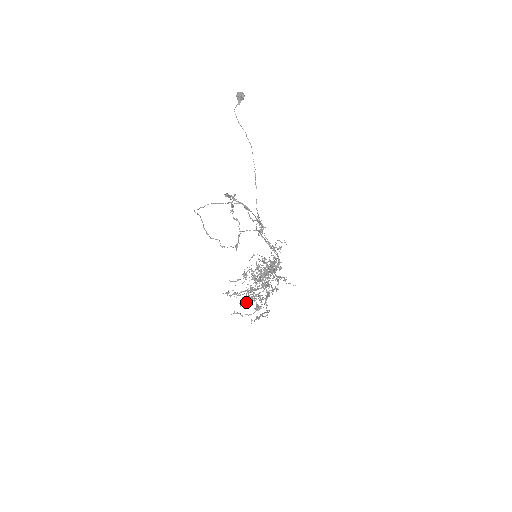
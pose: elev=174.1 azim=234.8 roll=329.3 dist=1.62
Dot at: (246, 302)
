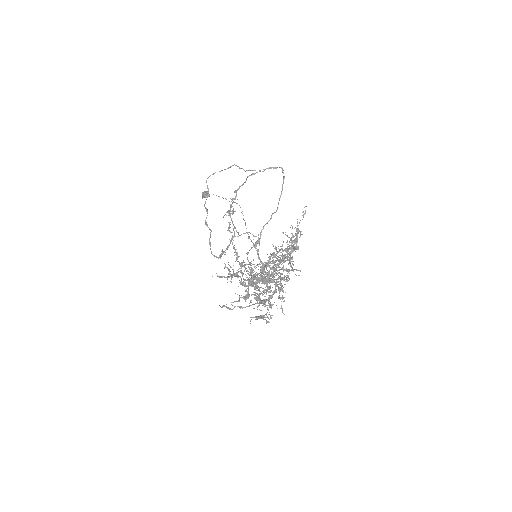
Dot at: occluded
